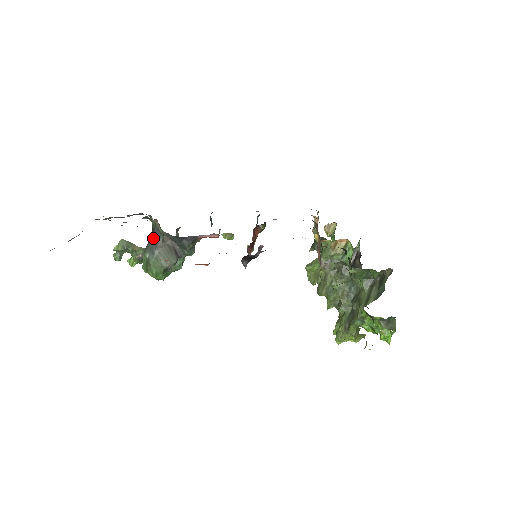
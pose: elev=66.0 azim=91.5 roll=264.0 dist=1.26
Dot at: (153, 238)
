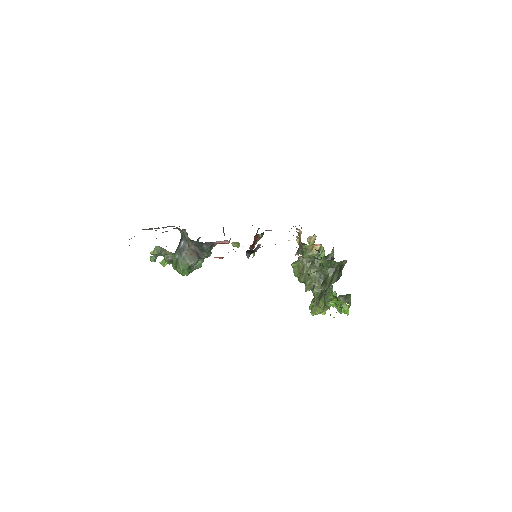
Dot at: (181, 244)
